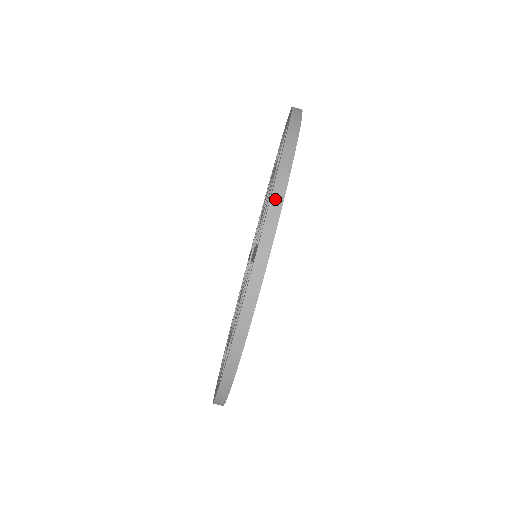
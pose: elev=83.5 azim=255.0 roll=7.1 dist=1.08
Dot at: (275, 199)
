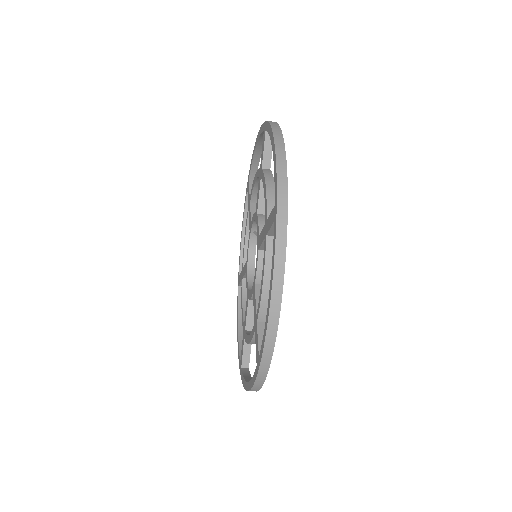
Dot at: (268, 341)
